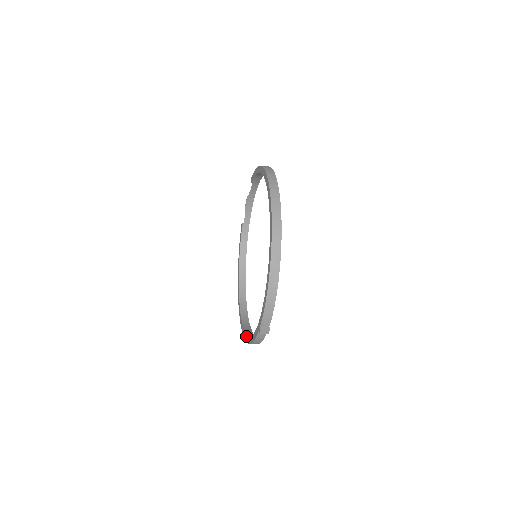
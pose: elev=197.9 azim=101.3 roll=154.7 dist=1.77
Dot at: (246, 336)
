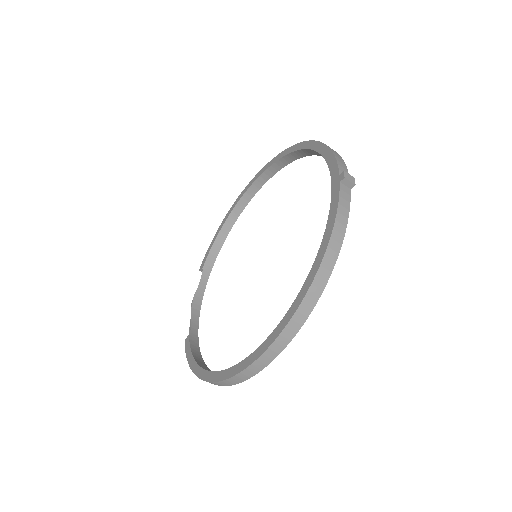
Dot at: (303, 285)
